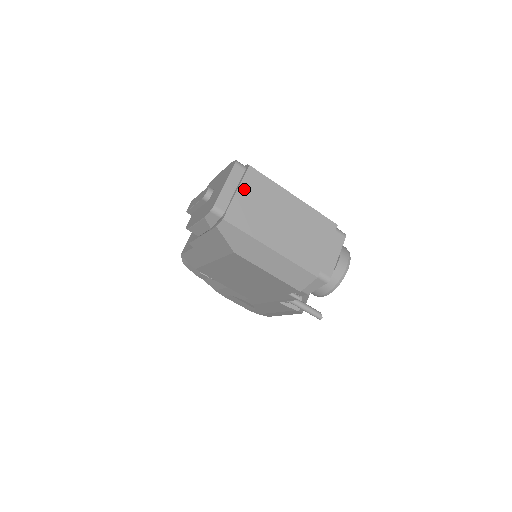
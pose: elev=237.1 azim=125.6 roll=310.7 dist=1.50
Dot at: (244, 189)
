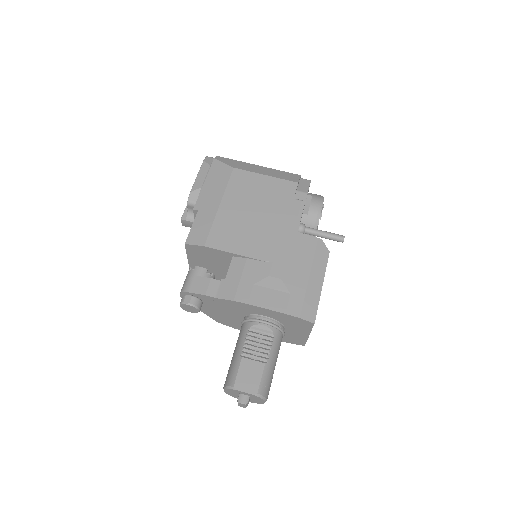
Dot at: occluded
